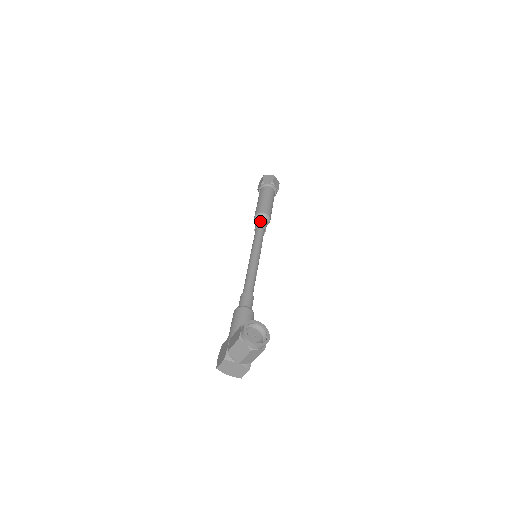
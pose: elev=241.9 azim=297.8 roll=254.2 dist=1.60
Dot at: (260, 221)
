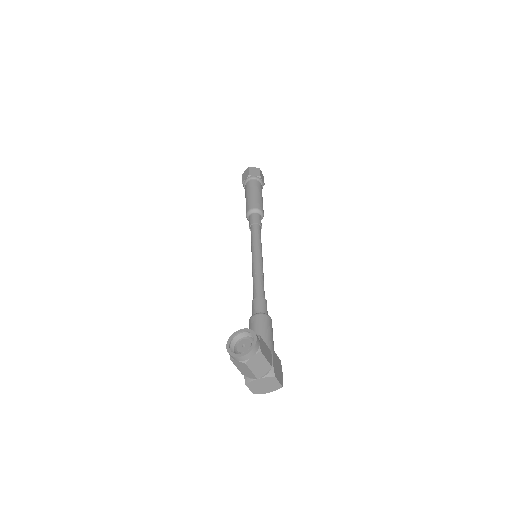
Dot at: (250, 220)
